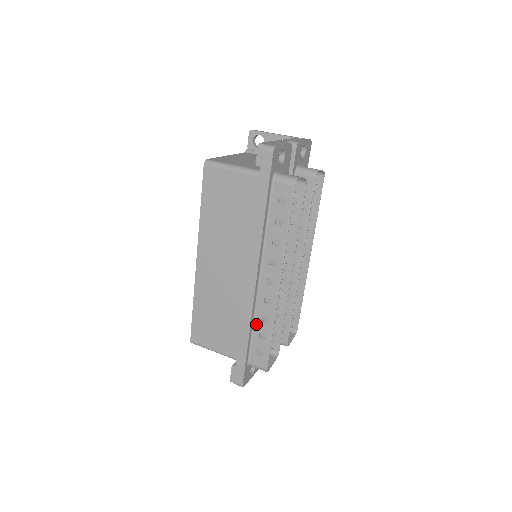
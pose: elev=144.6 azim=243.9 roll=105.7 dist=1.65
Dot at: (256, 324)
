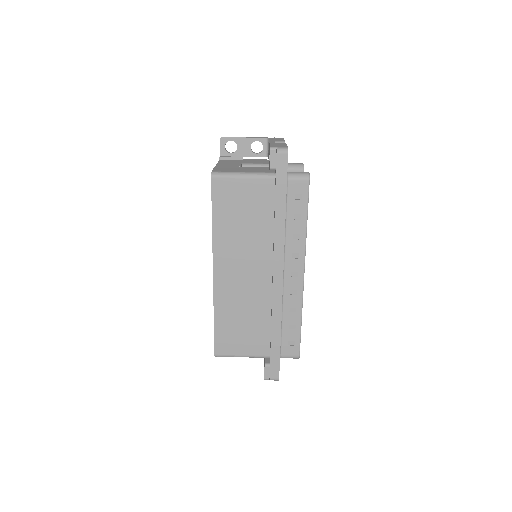
Dot at: (284, 317)
